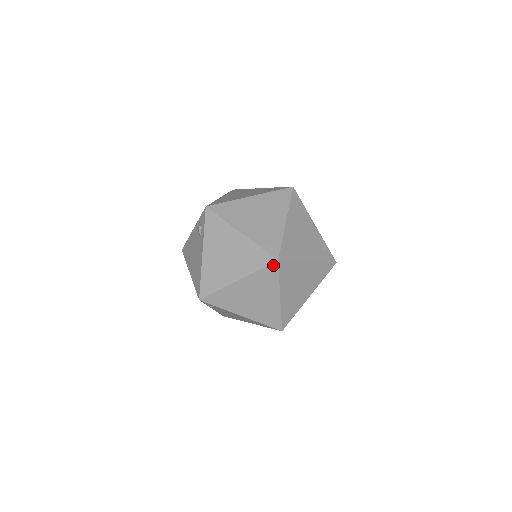
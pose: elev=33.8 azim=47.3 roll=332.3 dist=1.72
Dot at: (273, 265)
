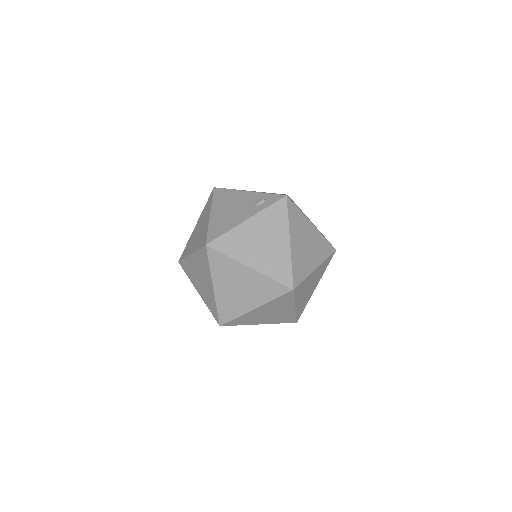
Dot at: (286, 288)
